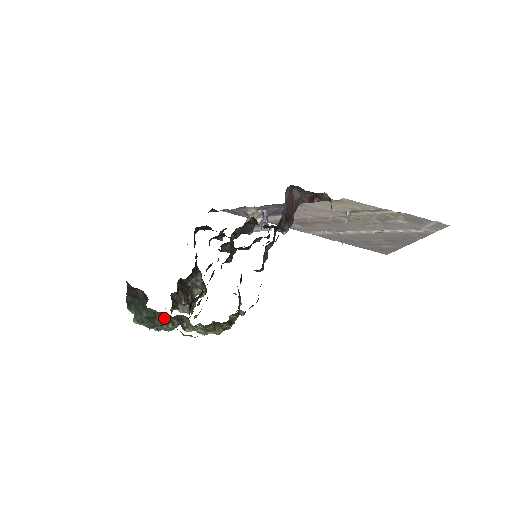
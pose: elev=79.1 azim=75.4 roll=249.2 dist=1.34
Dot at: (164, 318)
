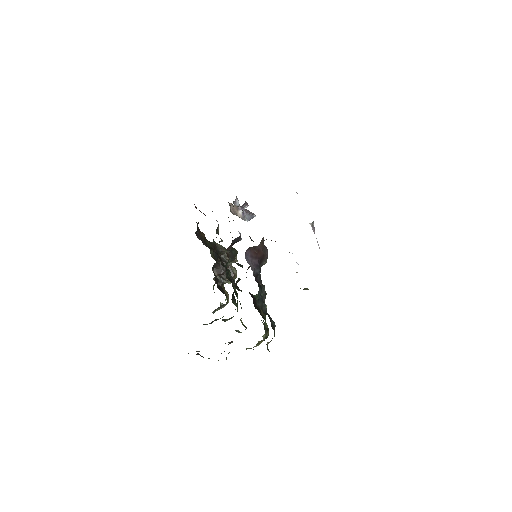
Dot at: occluded
